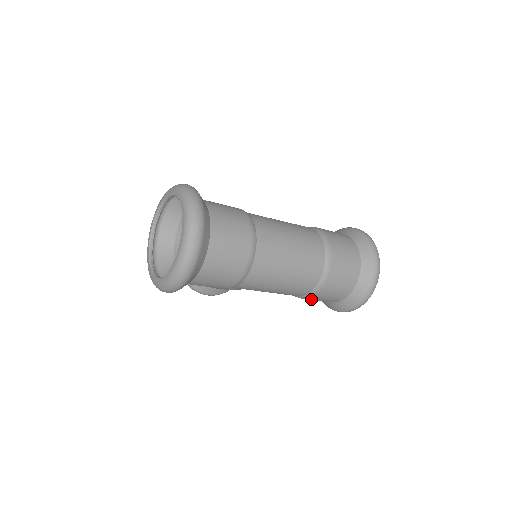
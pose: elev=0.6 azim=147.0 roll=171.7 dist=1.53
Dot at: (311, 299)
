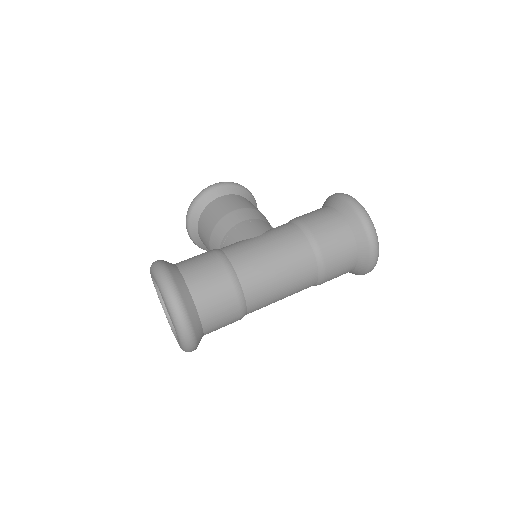
Dot at: occluded
